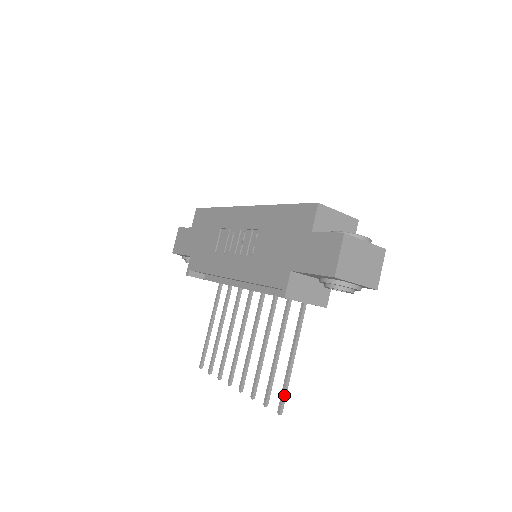
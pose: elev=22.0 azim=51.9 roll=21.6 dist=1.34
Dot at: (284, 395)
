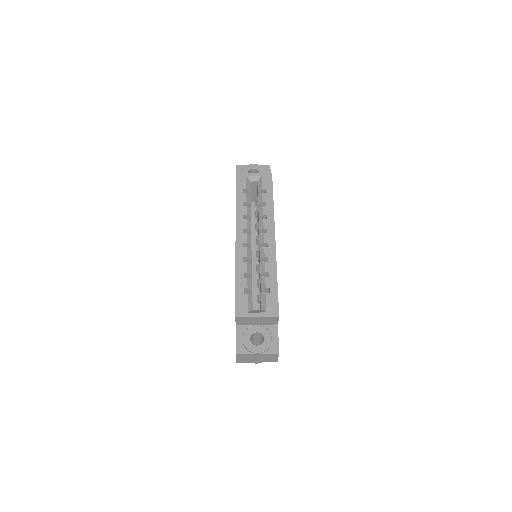
Dot at: occluded
